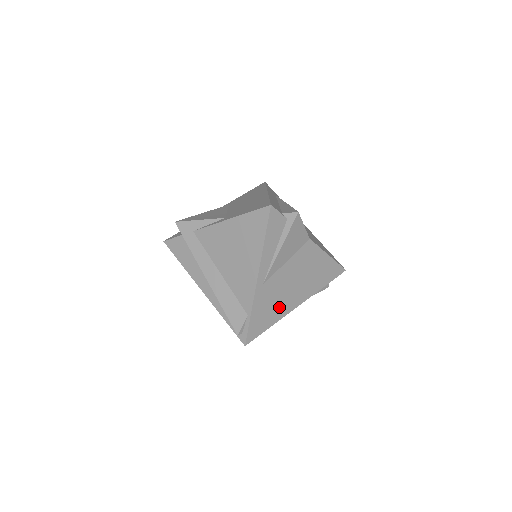
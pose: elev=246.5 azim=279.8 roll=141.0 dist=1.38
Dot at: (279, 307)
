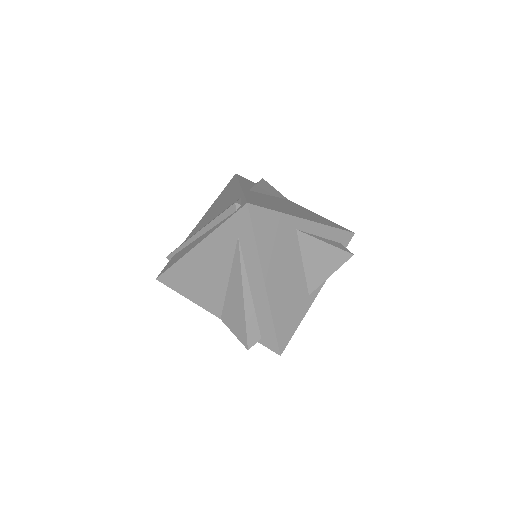
Dot at: (280, 209)
